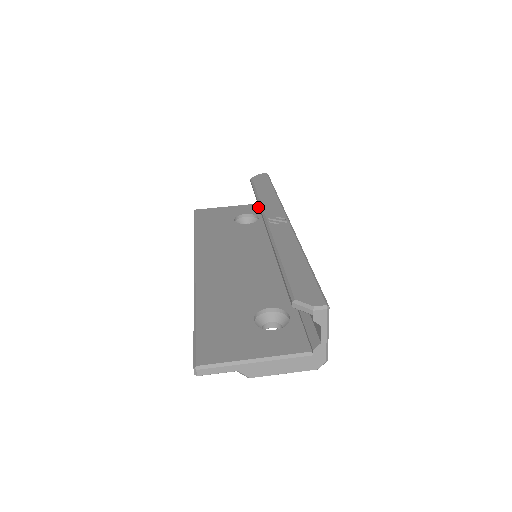
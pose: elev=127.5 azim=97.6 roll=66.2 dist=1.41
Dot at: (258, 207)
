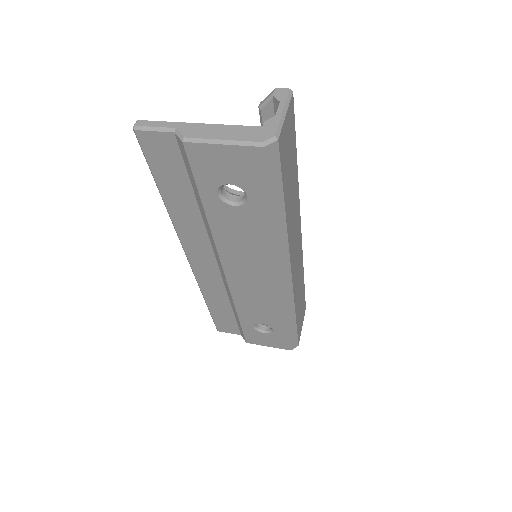
Dot at: occluded
